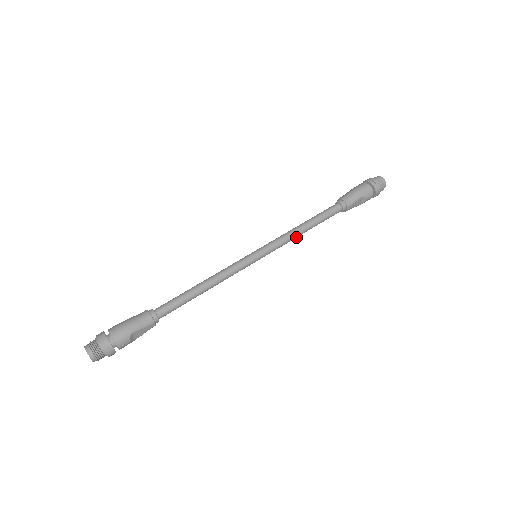
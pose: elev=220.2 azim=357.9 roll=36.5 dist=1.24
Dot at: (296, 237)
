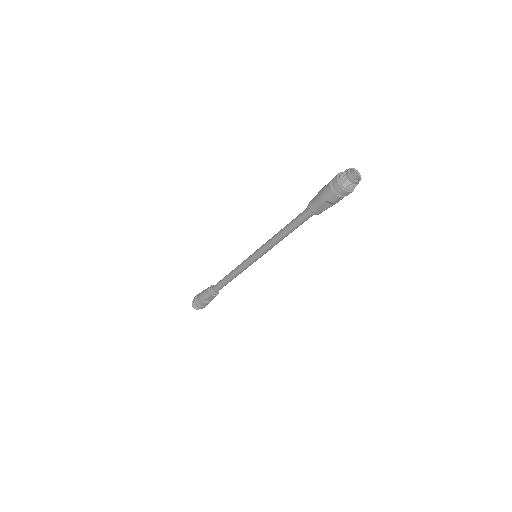
Dot at: (279, 241)
